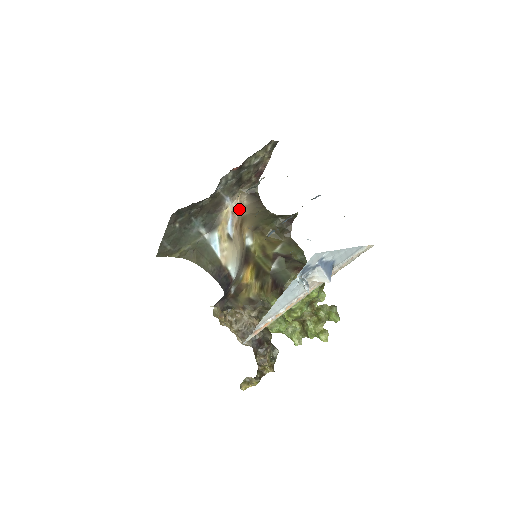
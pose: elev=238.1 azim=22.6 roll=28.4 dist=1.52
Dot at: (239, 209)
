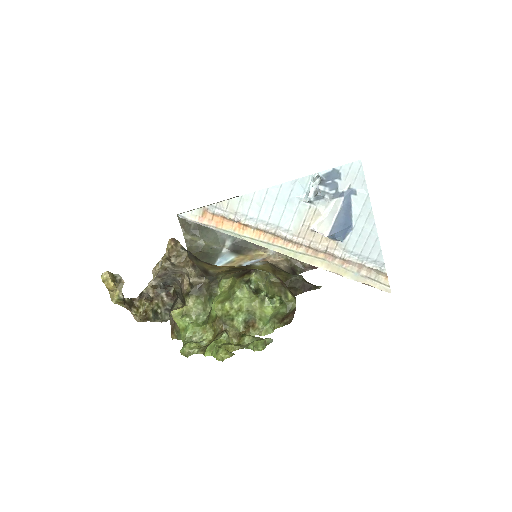
Dot at: (272, 262)
